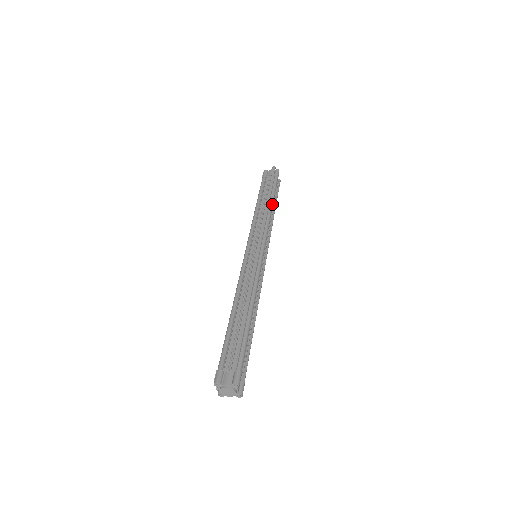
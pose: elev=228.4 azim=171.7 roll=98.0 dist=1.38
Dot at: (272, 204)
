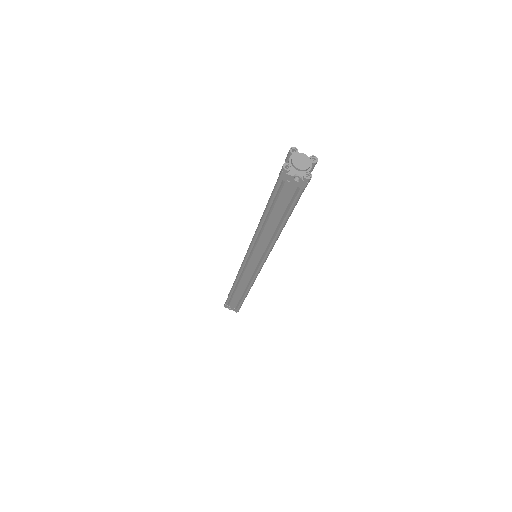
Dot at: occluded
